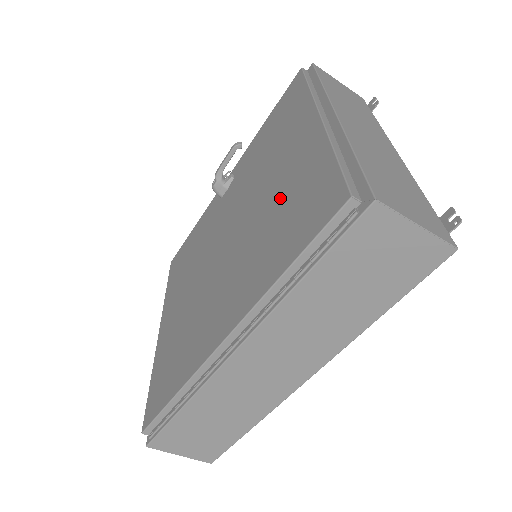
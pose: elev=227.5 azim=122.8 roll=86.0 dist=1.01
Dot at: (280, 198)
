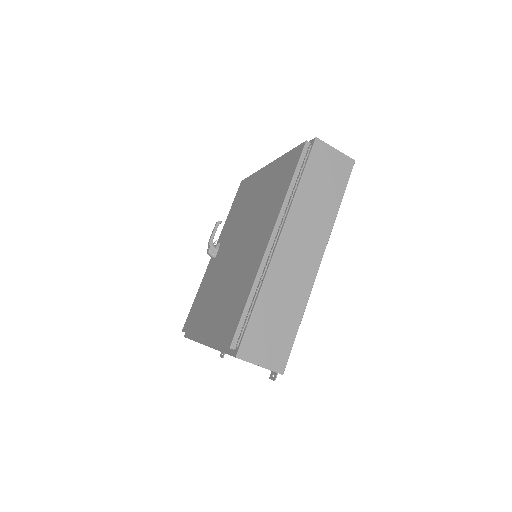
Dot at: (267, 191)
